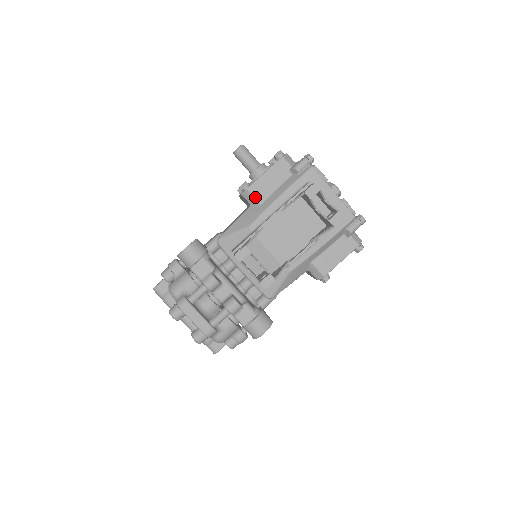
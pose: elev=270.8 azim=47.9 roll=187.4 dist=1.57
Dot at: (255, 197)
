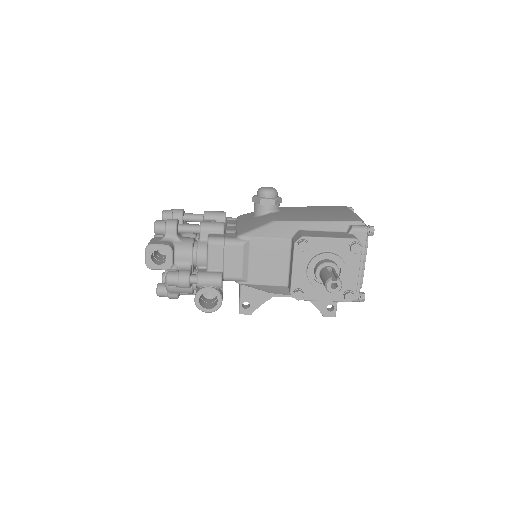
Dot at: occluded
